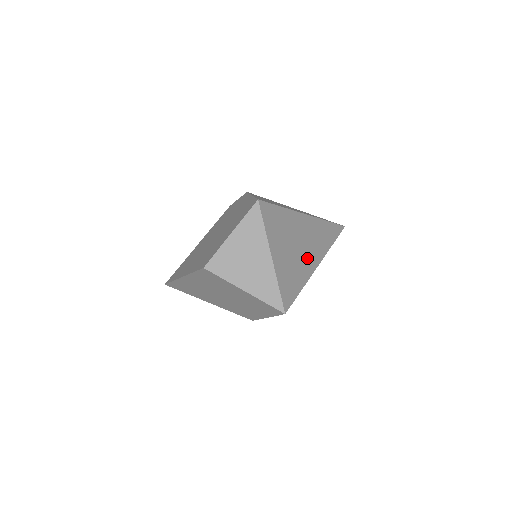
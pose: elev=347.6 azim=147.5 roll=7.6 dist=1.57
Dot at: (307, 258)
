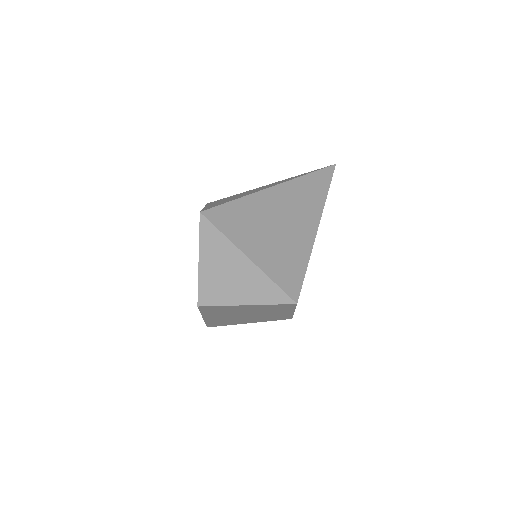
Dot at: (298, 229)
